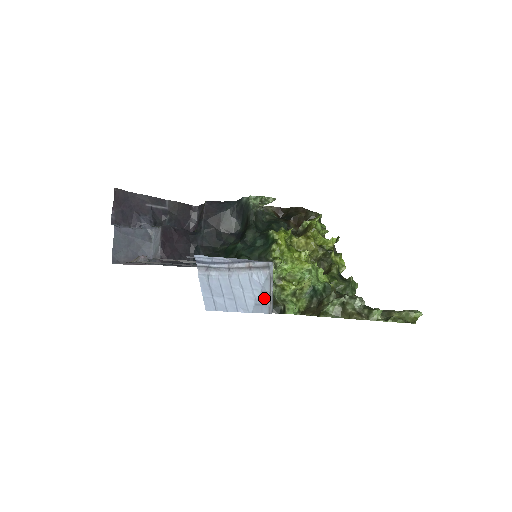
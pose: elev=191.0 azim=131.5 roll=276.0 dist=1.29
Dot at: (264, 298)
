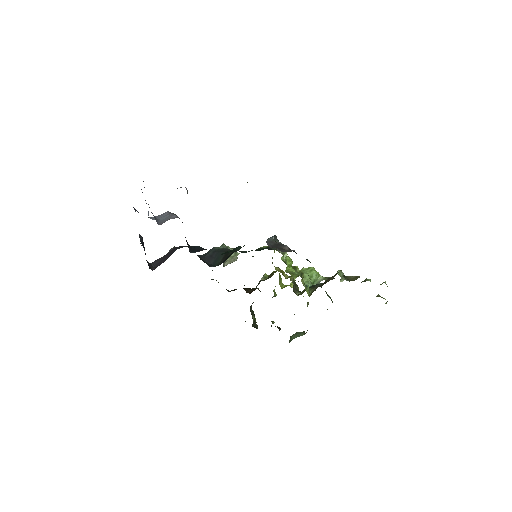
Dot at: occluded
